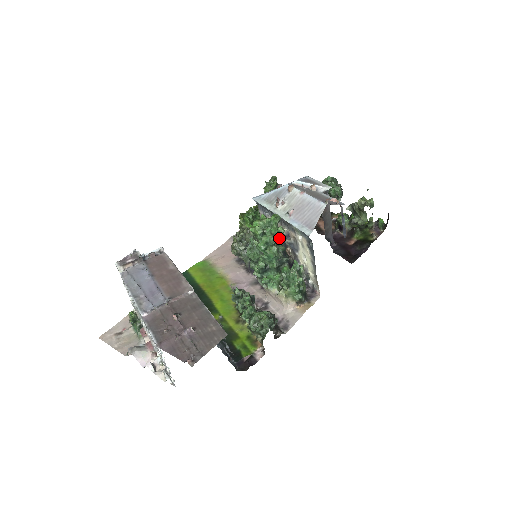
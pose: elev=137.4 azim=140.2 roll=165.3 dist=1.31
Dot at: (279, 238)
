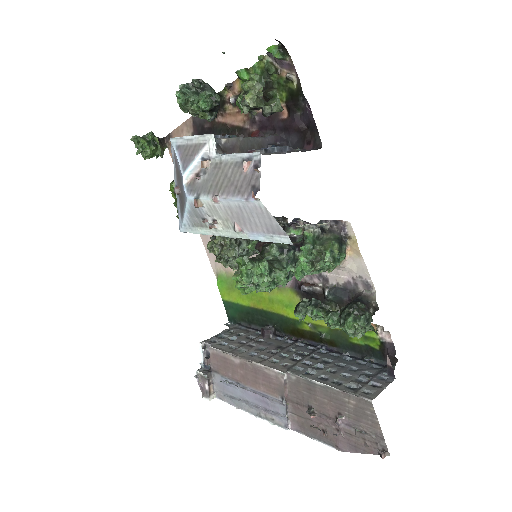
Dot at: occluded
